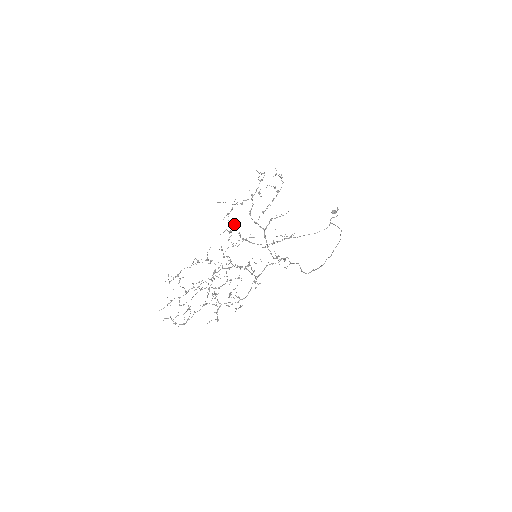
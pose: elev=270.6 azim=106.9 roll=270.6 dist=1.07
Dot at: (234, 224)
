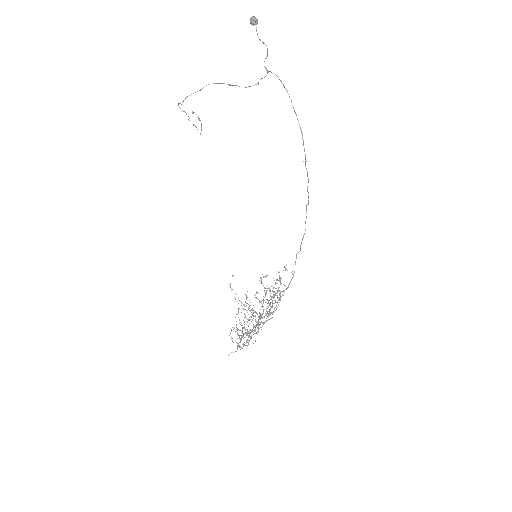
Dot at: occluded
